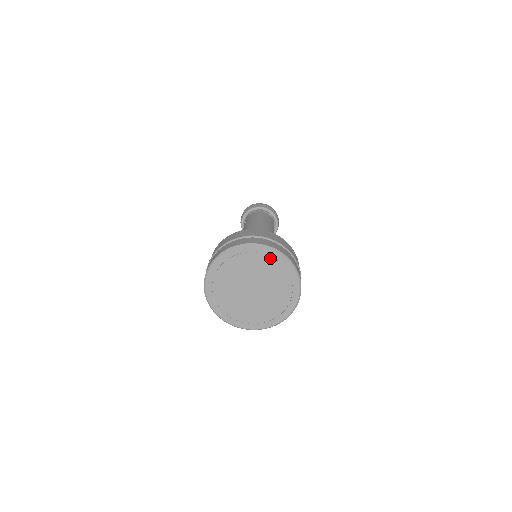
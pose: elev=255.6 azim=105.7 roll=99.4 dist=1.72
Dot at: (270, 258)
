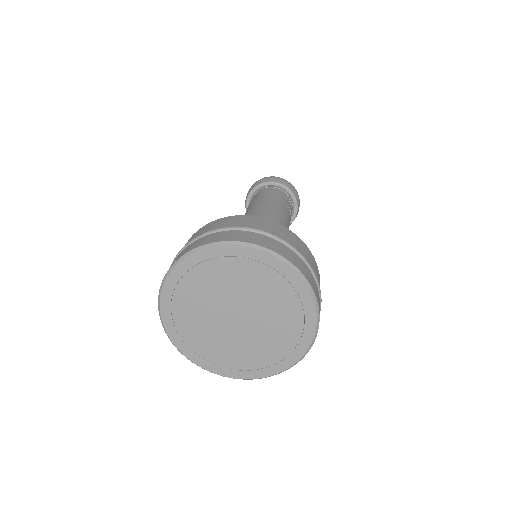
Dot at: (217, 260)
